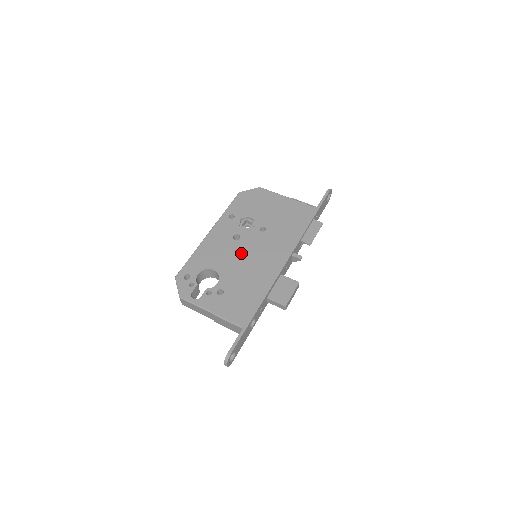
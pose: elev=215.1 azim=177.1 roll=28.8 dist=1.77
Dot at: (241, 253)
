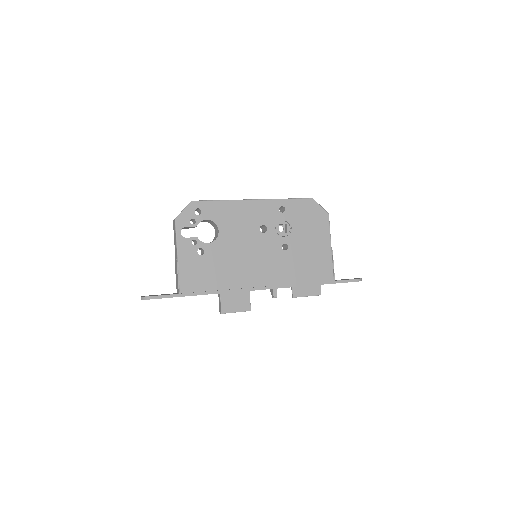
Dot at: (249, 244)
